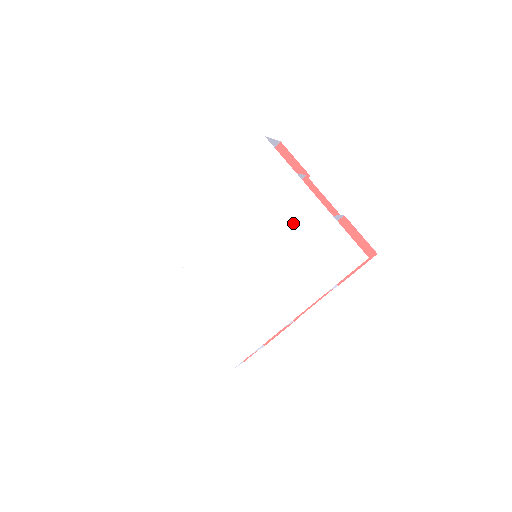
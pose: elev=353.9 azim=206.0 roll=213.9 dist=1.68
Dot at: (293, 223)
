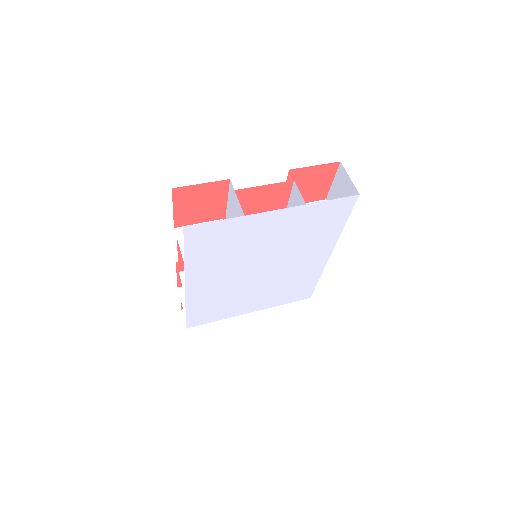
Dot at: (276, 233)
